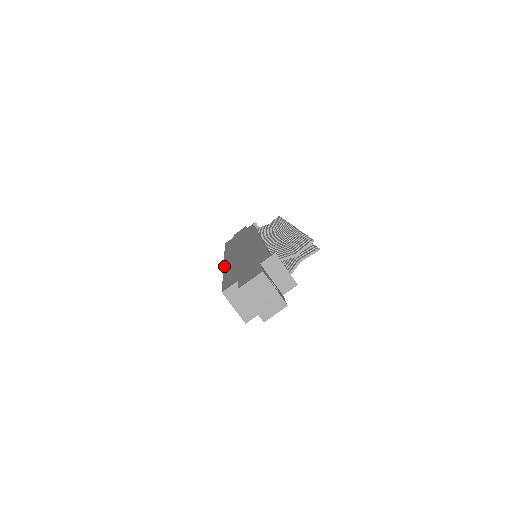
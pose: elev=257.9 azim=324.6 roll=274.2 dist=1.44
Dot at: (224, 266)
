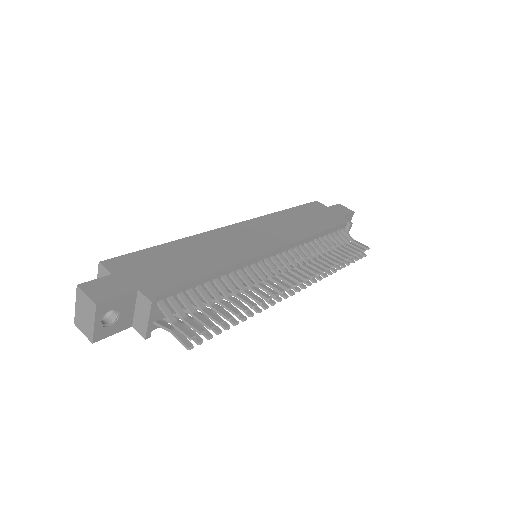
Dot at: (209, 231)
